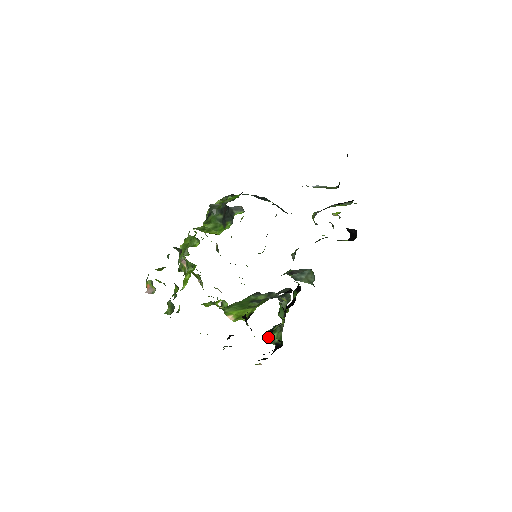
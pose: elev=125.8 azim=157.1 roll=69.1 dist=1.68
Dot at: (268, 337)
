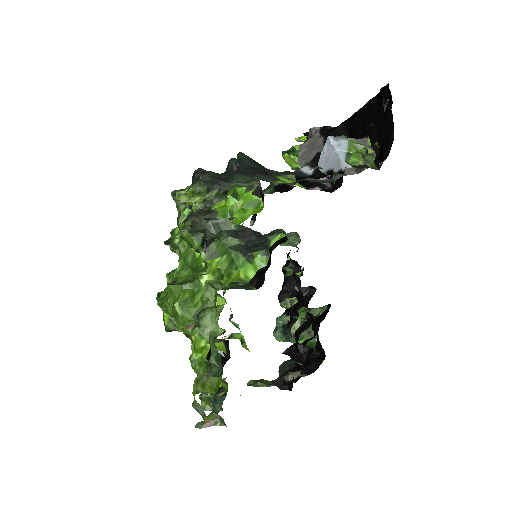
Dot at: (280, 337)
